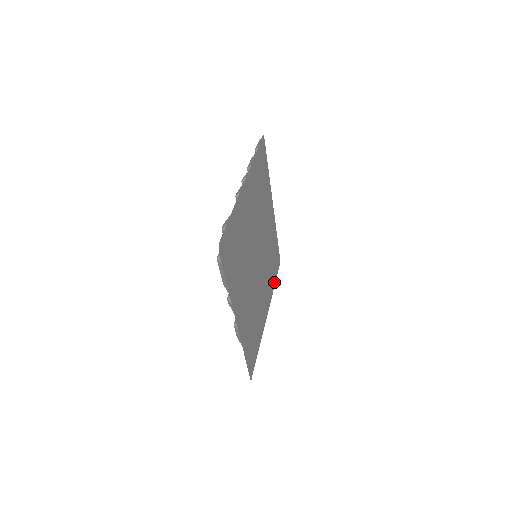
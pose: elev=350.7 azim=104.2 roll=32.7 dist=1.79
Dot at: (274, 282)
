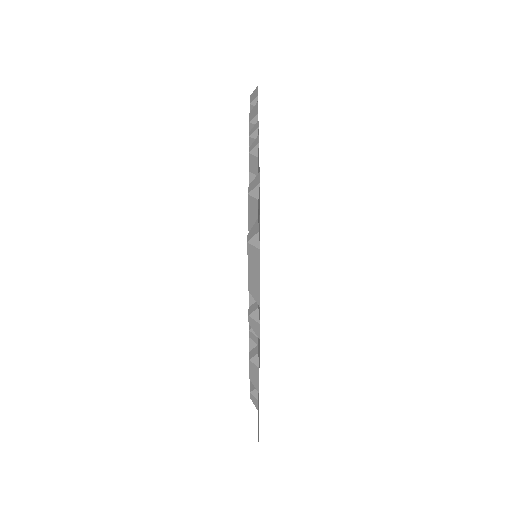
Dot at: occluded
